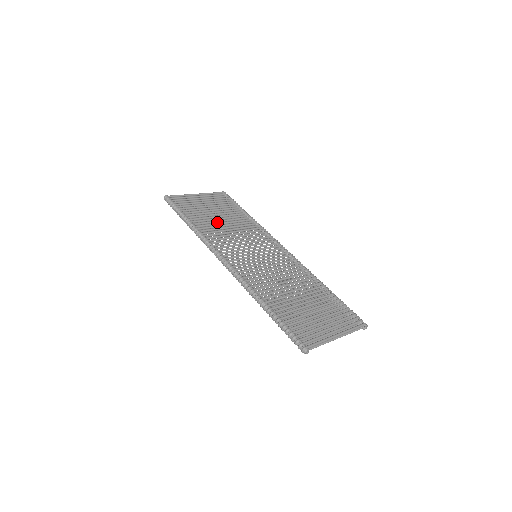
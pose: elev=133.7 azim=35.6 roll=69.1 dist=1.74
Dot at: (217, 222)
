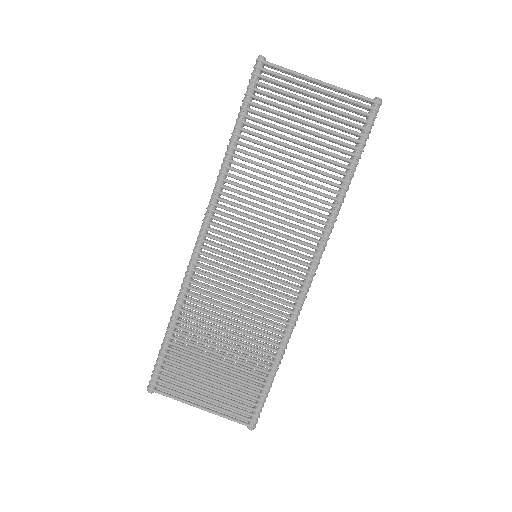
Dot at: (275, 164)
